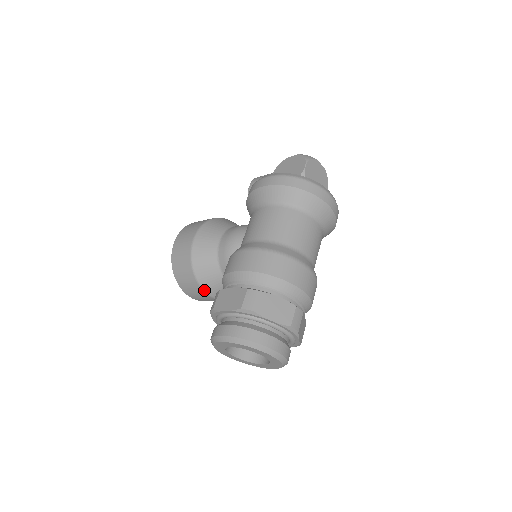
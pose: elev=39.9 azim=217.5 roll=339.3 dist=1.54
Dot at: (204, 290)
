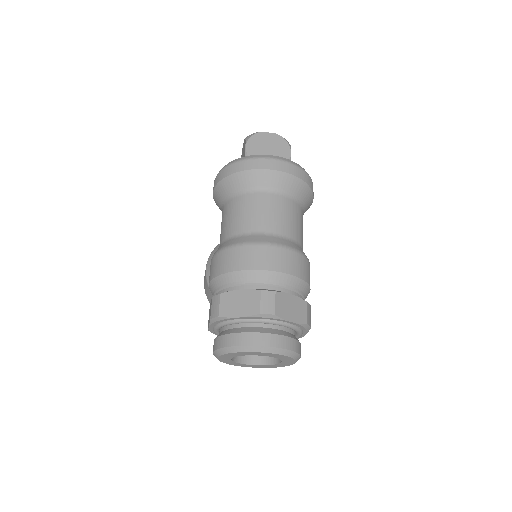
Dot at: occluded
